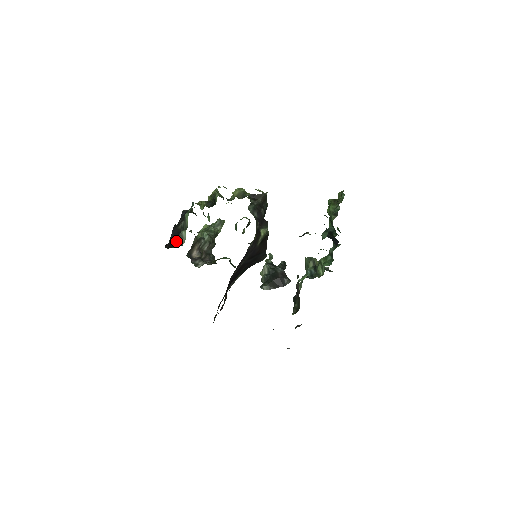
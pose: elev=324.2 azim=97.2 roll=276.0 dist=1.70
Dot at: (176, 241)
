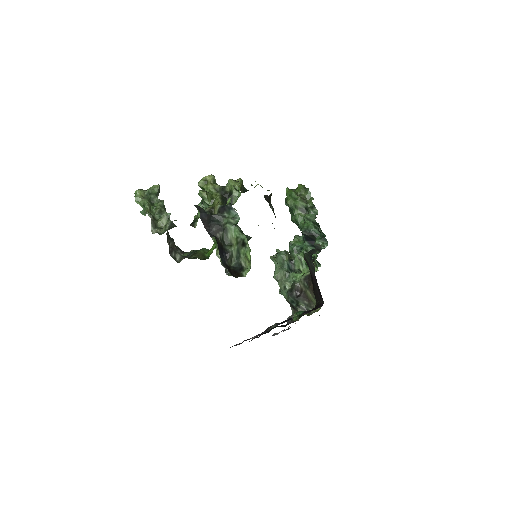
Dot at: (226, 261)
